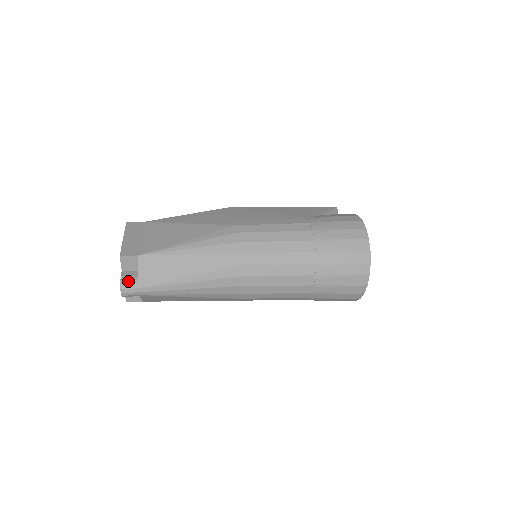
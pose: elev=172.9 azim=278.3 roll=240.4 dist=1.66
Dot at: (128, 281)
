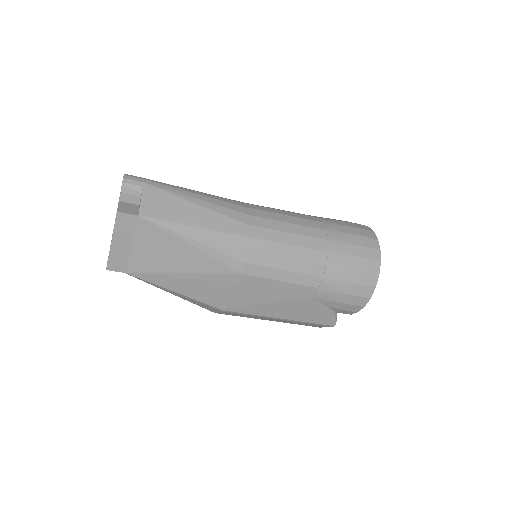
Dot at: occluded
